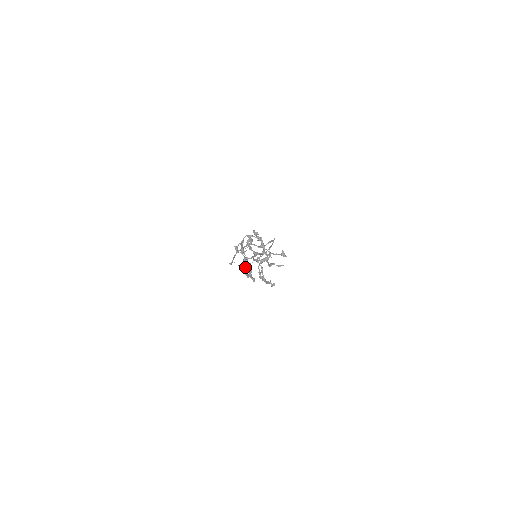
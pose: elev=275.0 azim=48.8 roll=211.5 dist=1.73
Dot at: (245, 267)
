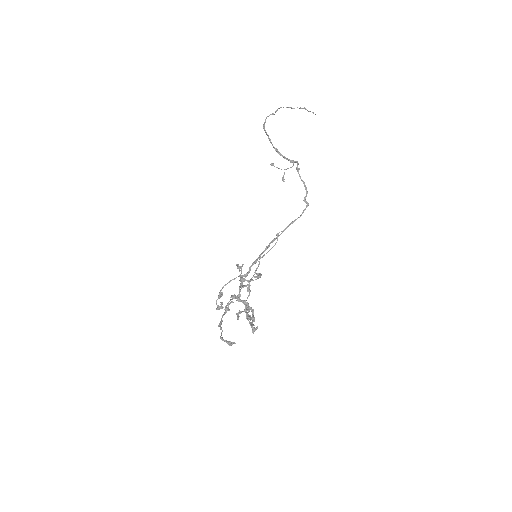
Dot at: (222, 303)
